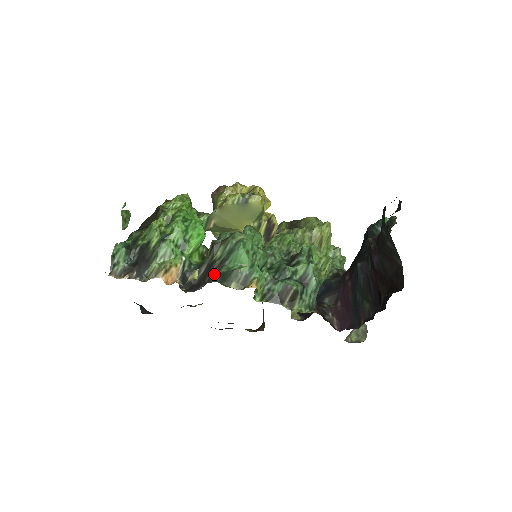
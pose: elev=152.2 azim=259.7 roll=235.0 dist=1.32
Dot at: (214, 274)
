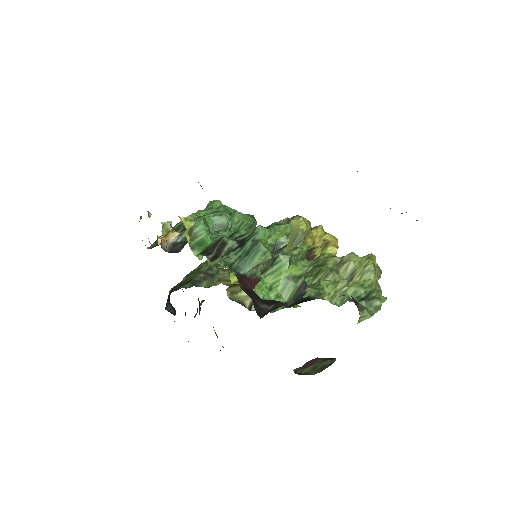
Dot at: occluded
